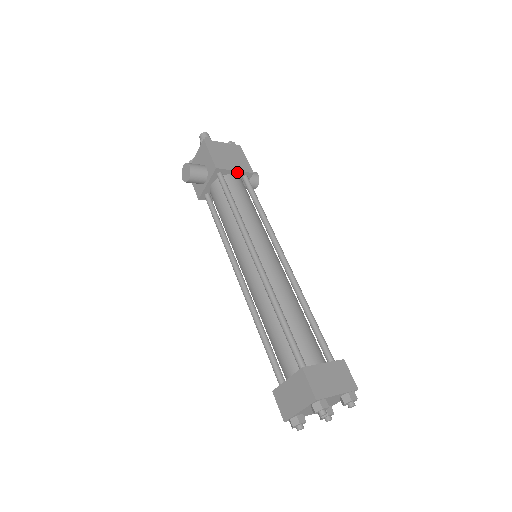
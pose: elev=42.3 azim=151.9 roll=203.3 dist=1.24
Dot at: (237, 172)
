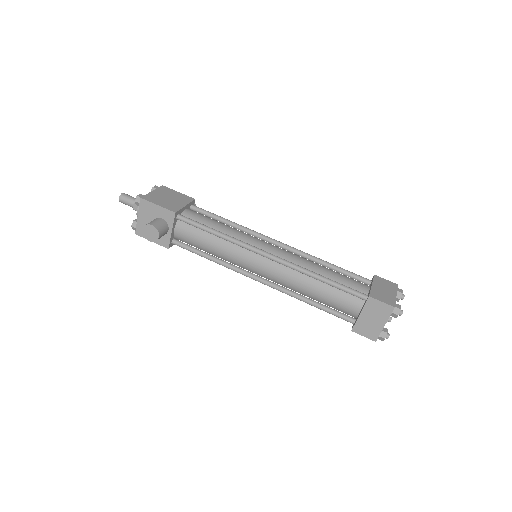
Dot at: (186, 206)
